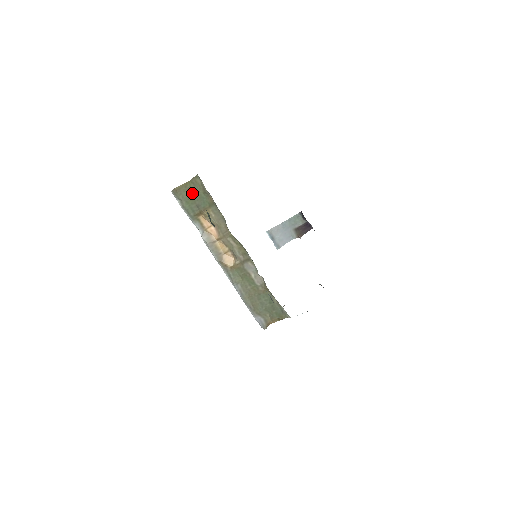
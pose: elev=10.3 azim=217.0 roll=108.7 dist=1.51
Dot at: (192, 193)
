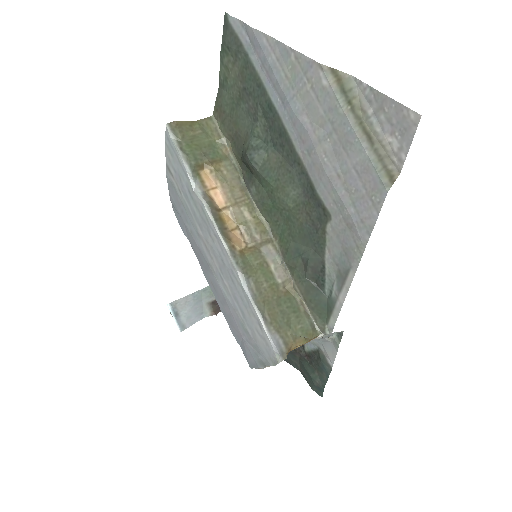
Dot at: (198, 136)
